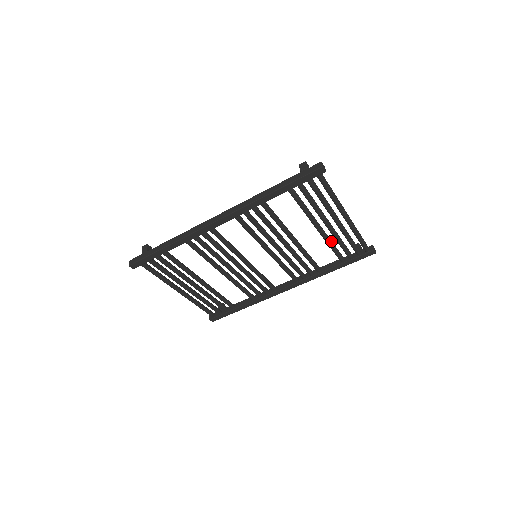
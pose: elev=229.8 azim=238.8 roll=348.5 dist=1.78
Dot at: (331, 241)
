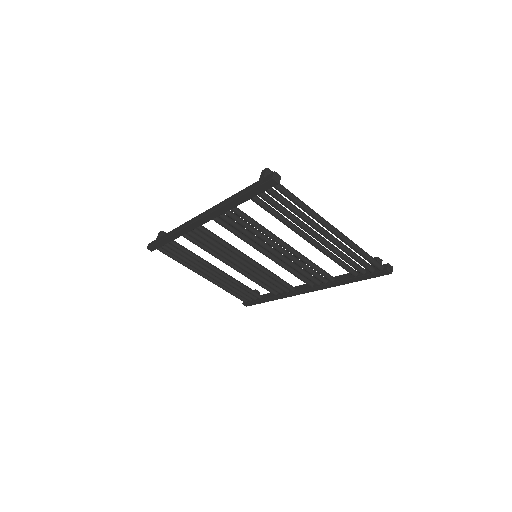
Dot at: (329, 253)
